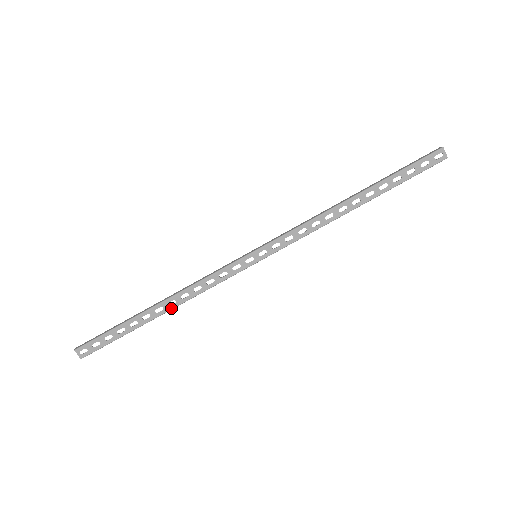
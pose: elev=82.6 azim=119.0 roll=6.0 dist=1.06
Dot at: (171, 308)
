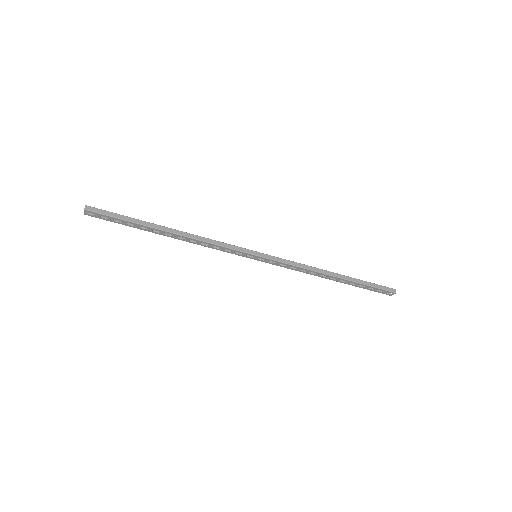
Dot at: occluded
